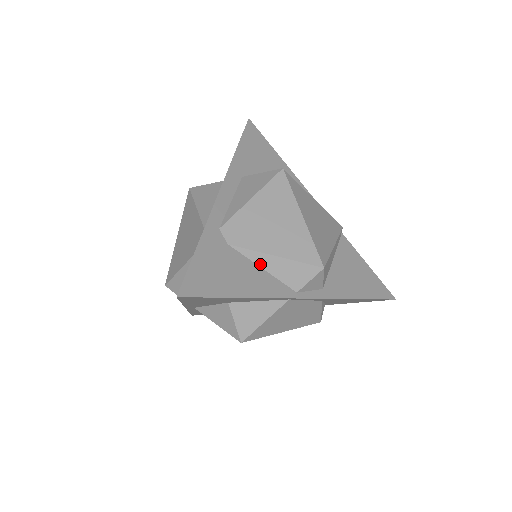
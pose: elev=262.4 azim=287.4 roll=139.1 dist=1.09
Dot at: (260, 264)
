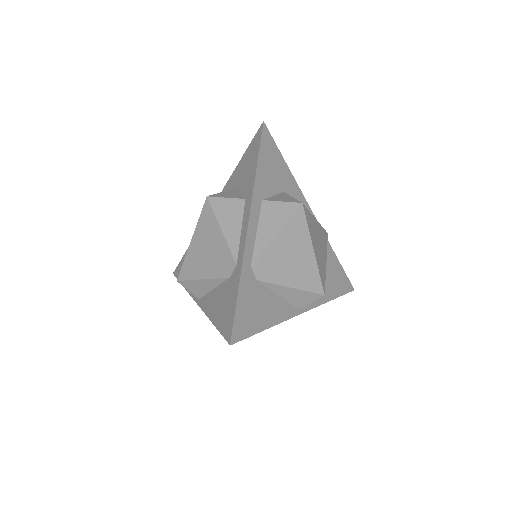
Dot at: (278, 292)
